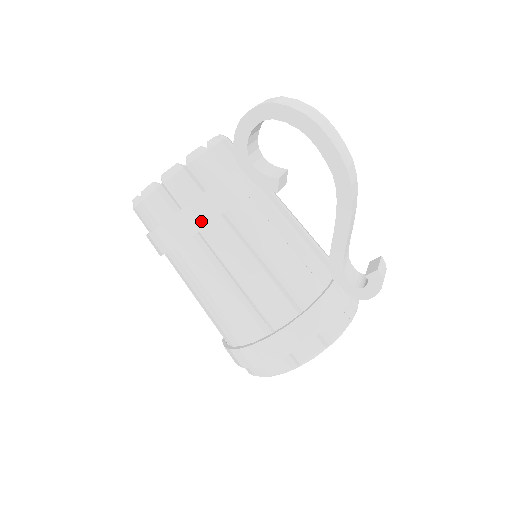
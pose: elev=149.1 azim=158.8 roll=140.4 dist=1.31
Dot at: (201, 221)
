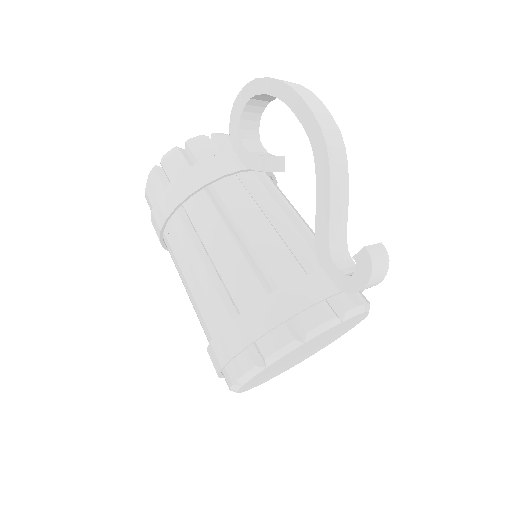
Dot at: (183, 193)
